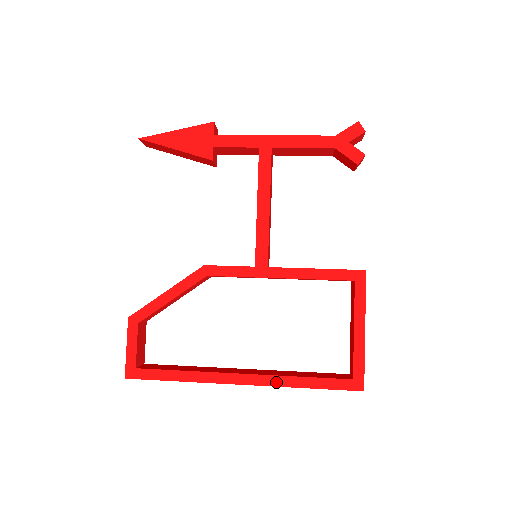
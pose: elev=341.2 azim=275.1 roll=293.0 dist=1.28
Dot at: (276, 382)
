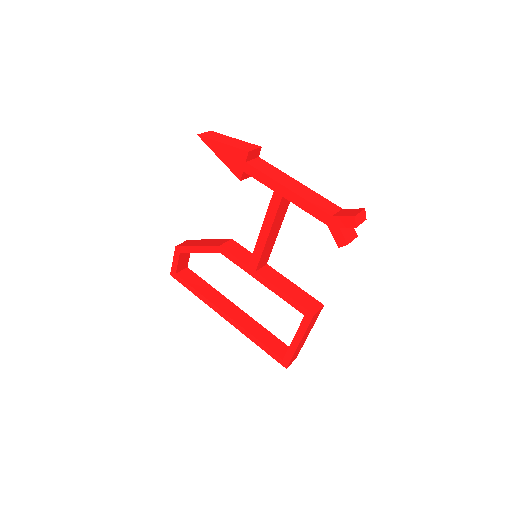
Dot at: (242, 331)
